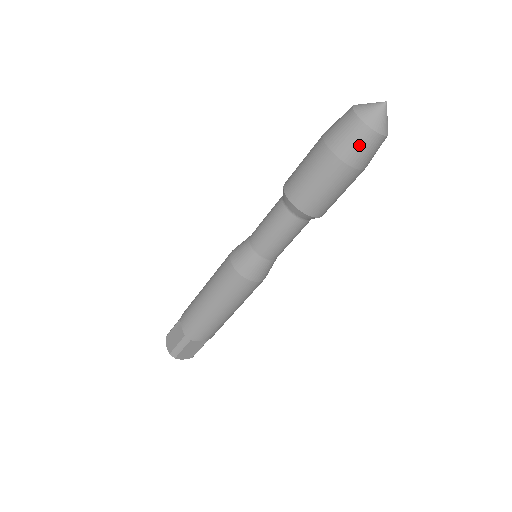
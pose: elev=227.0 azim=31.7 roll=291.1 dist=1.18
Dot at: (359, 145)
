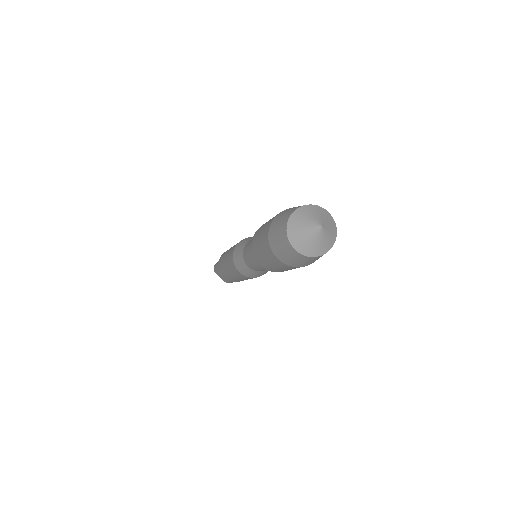
Dot at: (312, 261)
